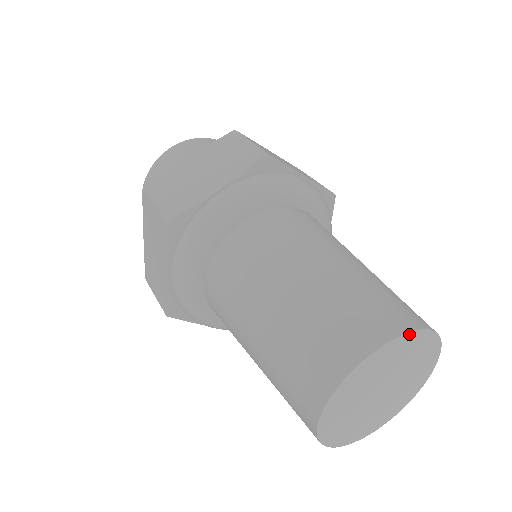
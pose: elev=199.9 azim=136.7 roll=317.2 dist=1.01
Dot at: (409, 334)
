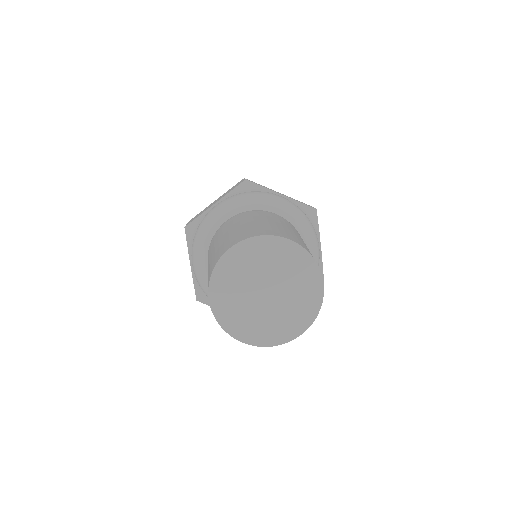
Dot at: (263, 237)
